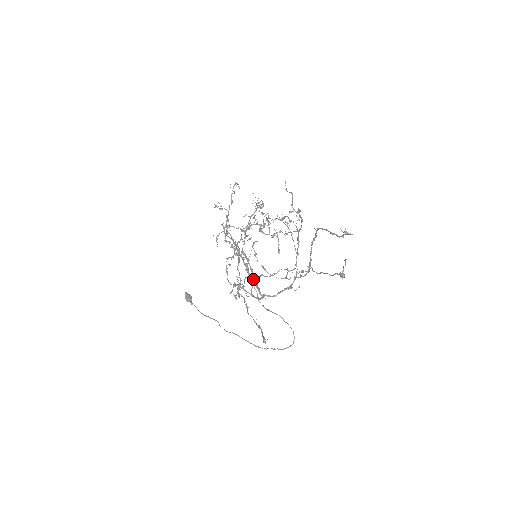
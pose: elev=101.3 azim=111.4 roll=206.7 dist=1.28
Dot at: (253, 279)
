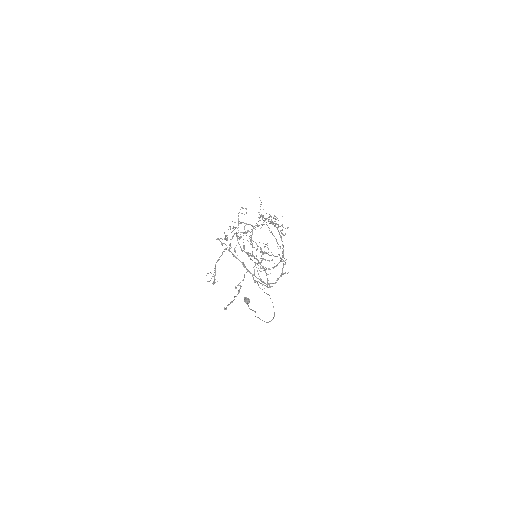
Dot at: (251, 273)
